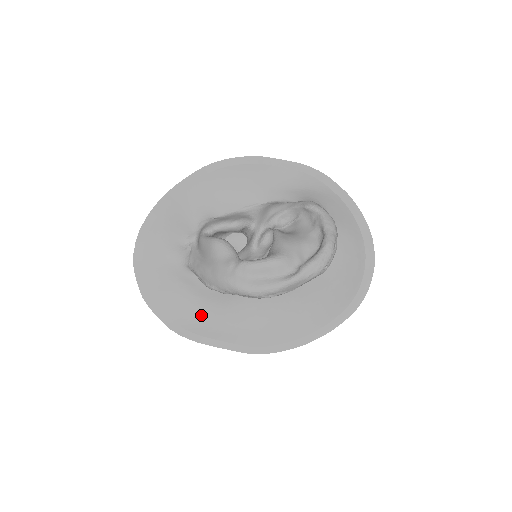
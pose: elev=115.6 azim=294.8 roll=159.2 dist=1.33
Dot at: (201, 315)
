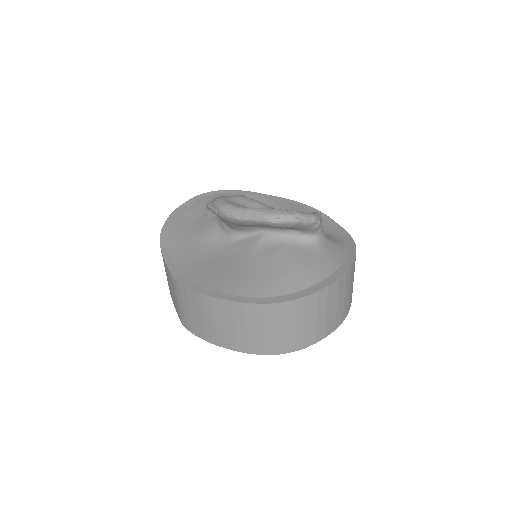
Dot at: (184, 237)
